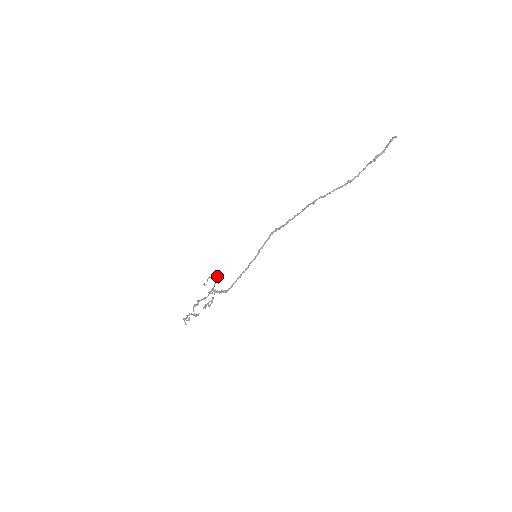
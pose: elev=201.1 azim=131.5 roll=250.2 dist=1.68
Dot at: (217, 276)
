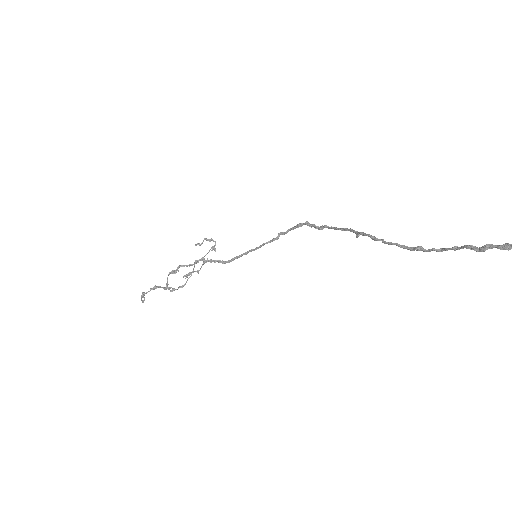
Dot at: (215, 242)
